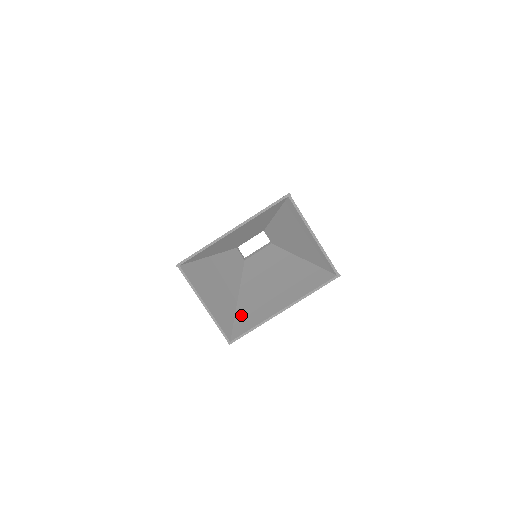
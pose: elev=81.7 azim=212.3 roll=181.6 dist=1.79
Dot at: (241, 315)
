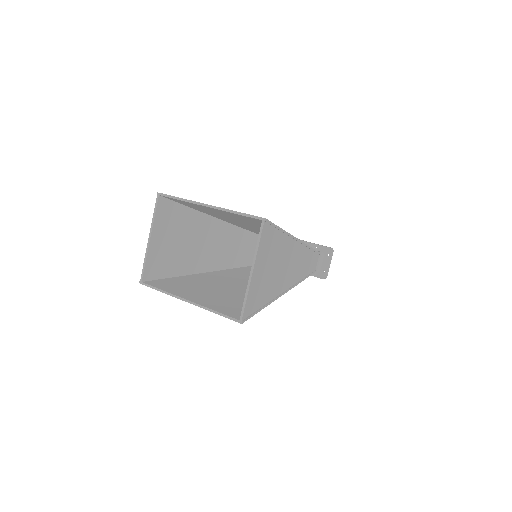
Dot at: (184, 278)
